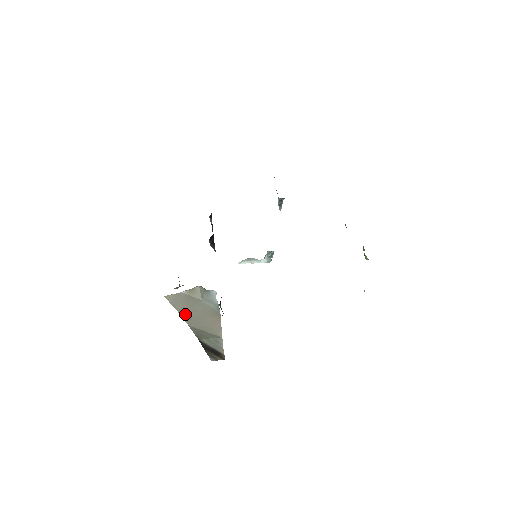
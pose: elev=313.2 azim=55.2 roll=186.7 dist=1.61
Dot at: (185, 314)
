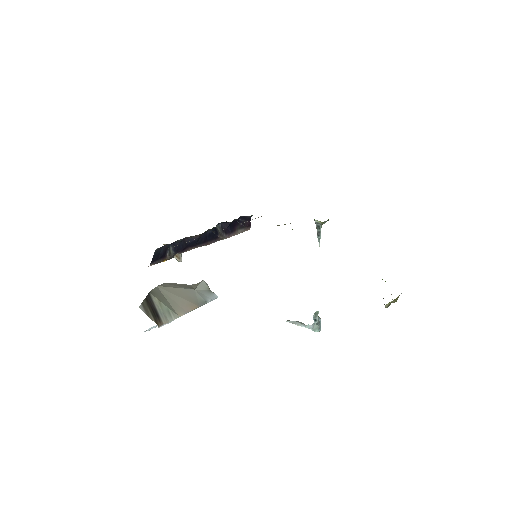
Dot at: (167, 284)
